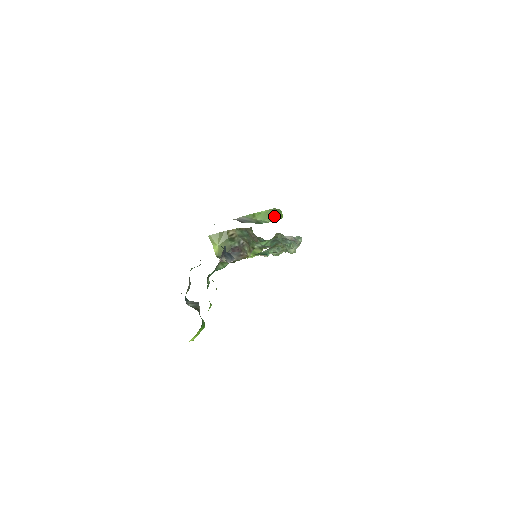
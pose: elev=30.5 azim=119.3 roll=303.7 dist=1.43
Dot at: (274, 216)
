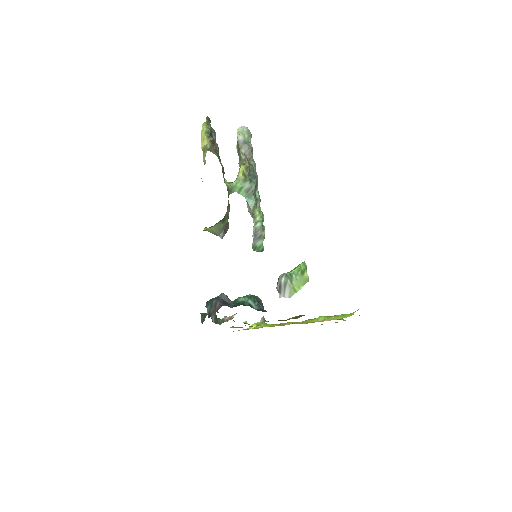
Dot at: occluded
